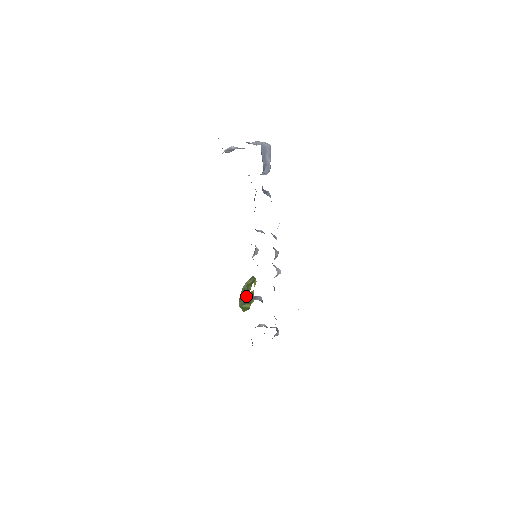
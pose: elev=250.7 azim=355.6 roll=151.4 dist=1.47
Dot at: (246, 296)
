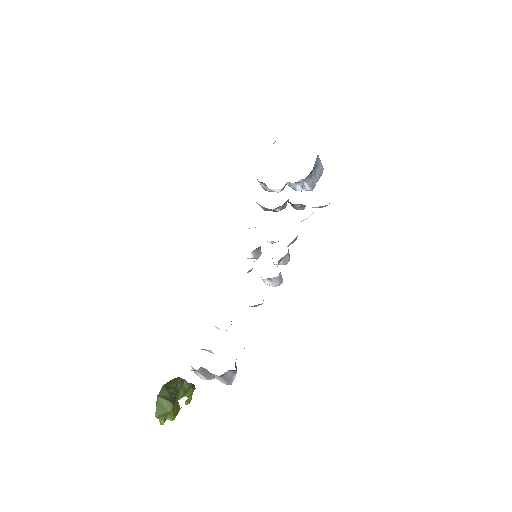
Dot at: occluded
